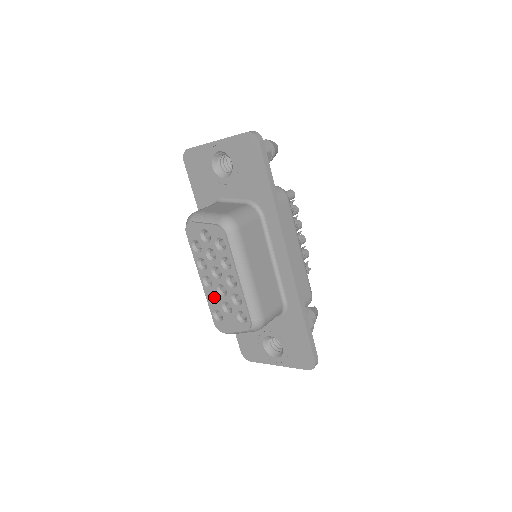
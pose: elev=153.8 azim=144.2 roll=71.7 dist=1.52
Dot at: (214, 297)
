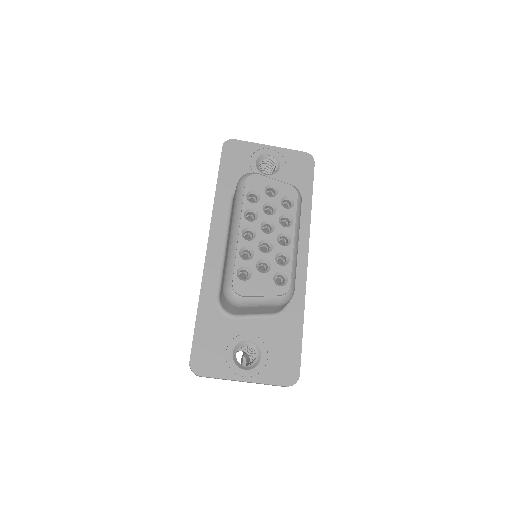
Dot at: (241, 256)
